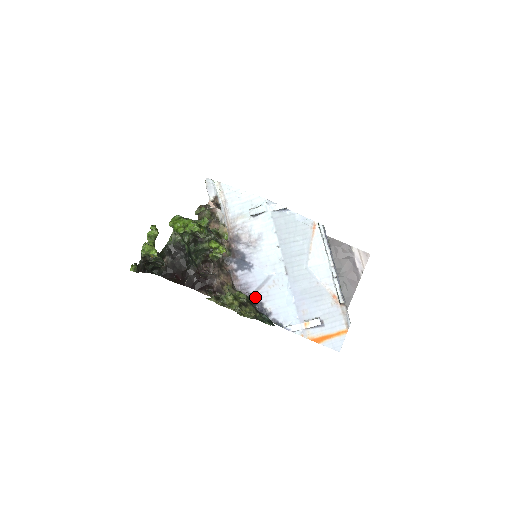
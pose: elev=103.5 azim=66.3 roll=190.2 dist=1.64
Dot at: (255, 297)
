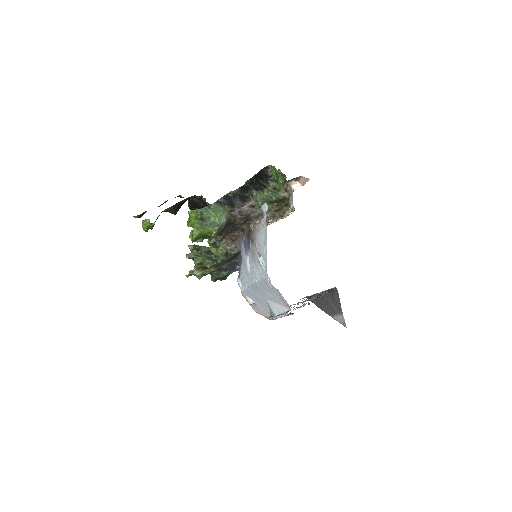
Dot at: occluded
